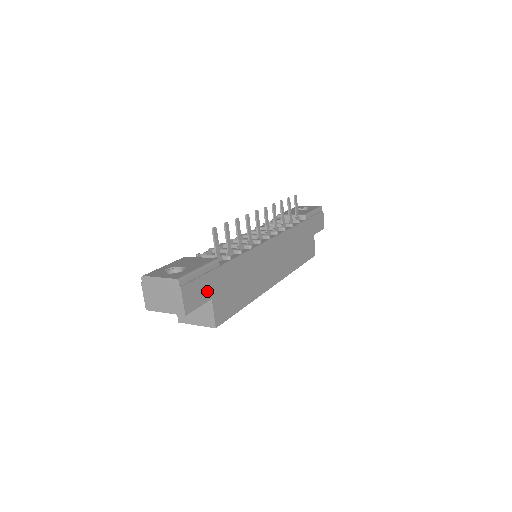
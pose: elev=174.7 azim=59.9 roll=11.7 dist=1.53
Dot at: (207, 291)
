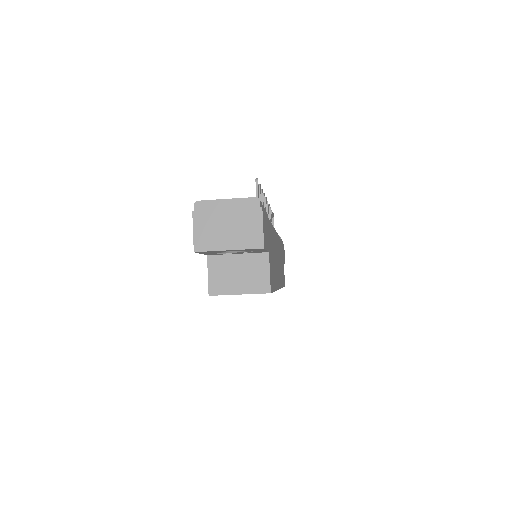
Dot at: (267, 238)
